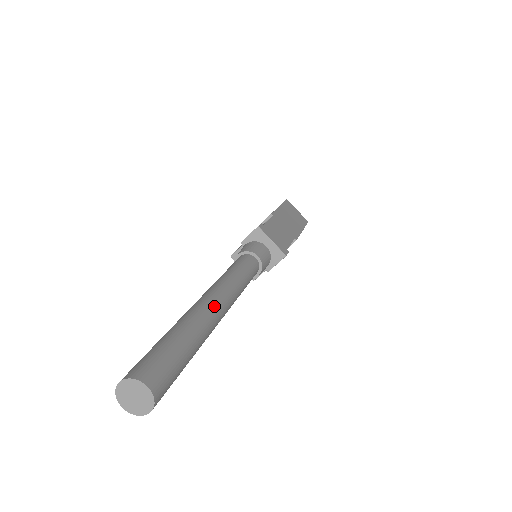
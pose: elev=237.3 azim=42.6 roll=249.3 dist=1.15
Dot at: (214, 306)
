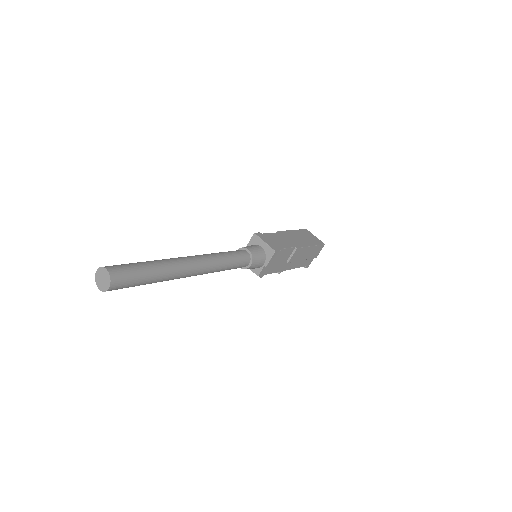
Dot at: (185, 259)
